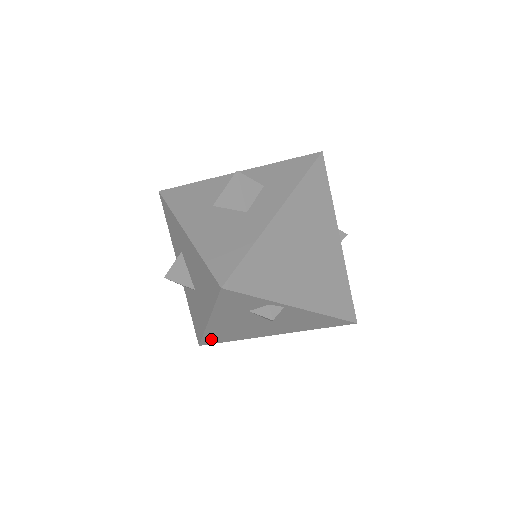
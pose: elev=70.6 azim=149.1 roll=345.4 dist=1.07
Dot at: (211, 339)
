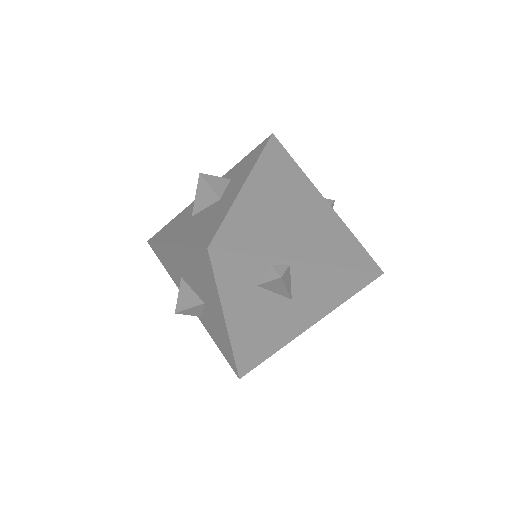
Dot at: (246, 360)
